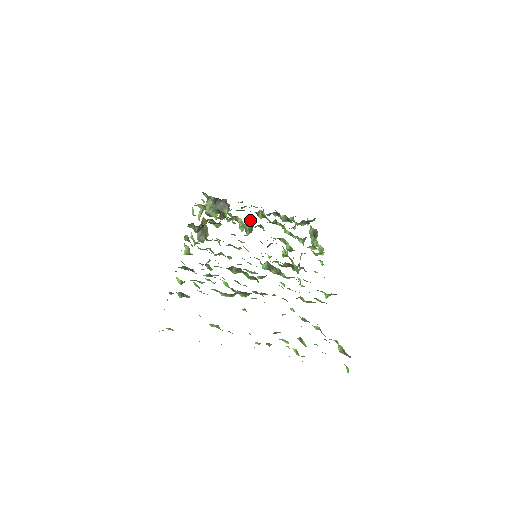
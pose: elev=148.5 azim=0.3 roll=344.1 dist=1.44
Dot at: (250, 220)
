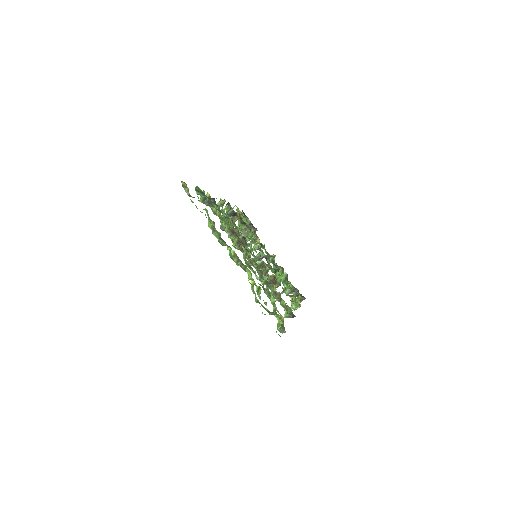
Dot at: occluded
